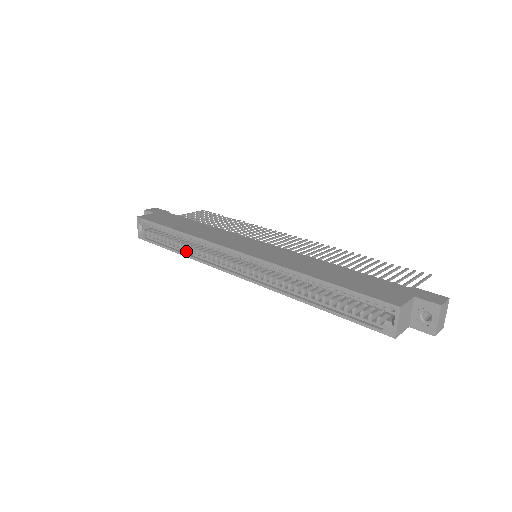
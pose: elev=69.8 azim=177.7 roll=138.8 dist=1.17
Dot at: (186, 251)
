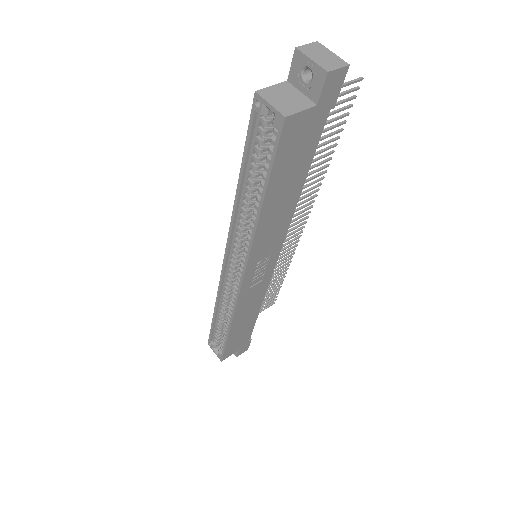
Dot at: occluded
